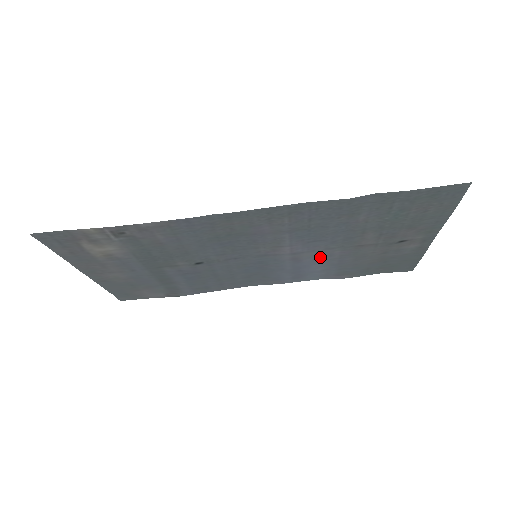
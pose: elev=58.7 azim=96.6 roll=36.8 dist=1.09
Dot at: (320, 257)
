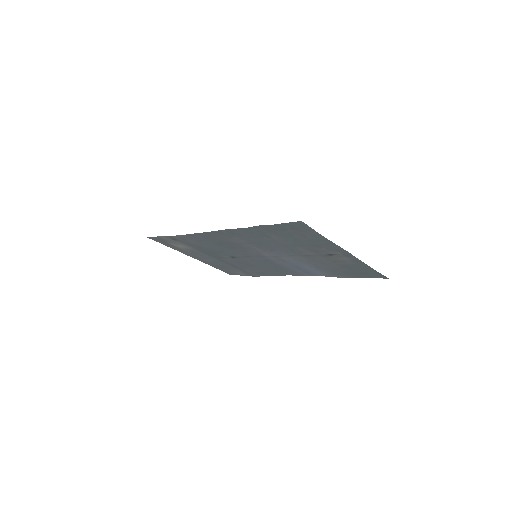
Dot at: (296, 260)
